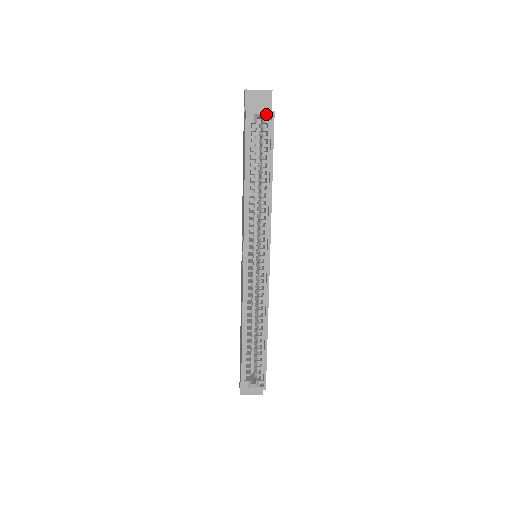
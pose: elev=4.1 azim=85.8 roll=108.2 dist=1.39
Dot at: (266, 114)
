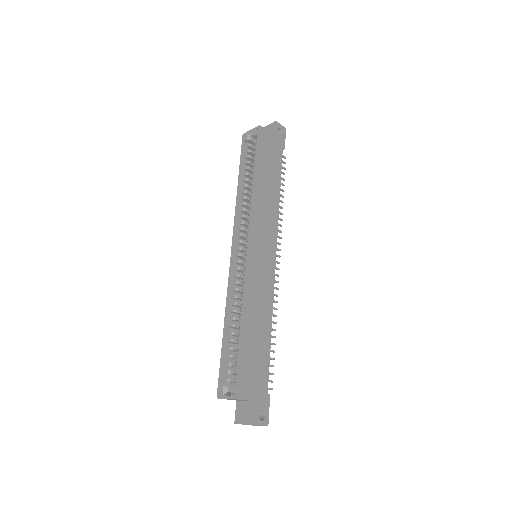
Dot at: (254, 130)
